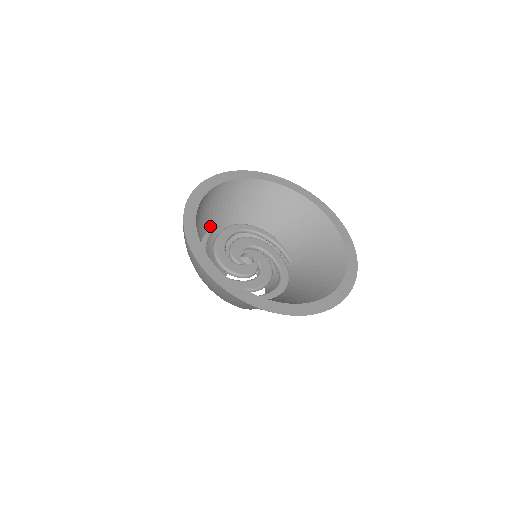
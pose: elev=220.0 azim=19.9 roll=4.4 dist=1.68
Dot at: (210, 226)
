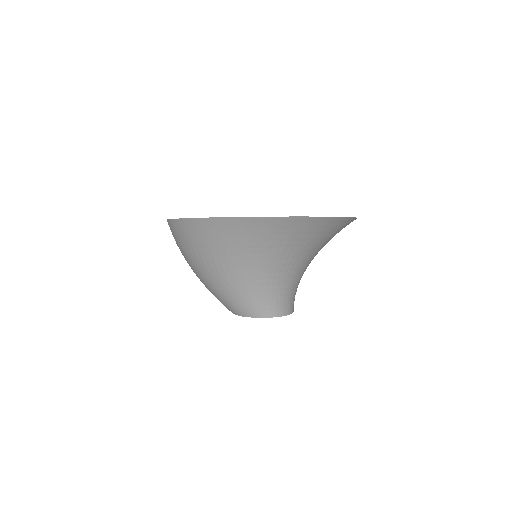
Dot at: occluded
